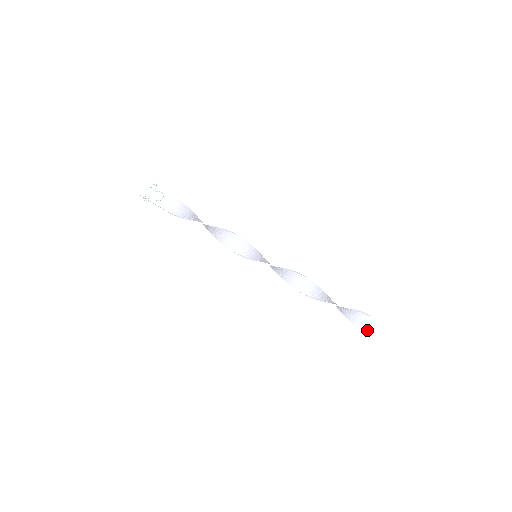
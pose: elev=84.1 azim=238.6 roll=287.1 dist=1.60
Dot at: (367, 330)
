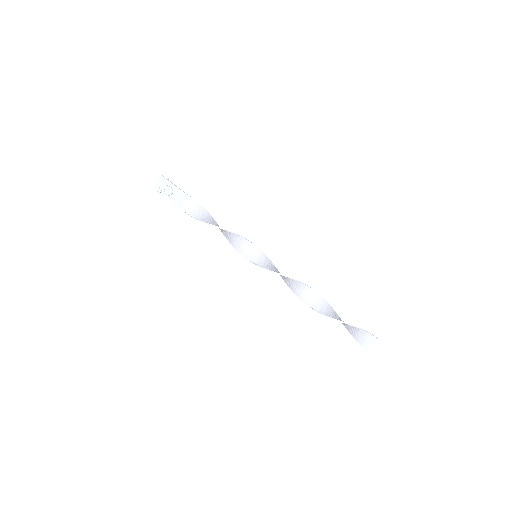
Dot at: (360, 342)
